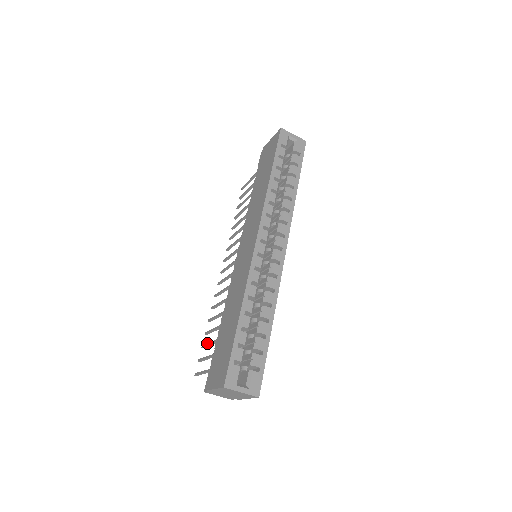
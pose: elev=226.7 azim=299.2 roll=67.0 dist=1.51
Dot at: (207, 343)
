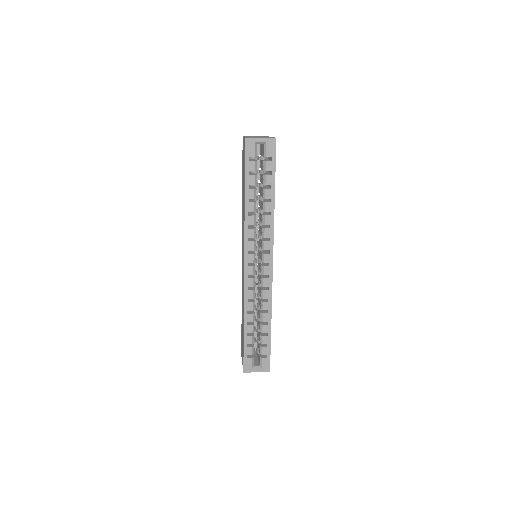
Dot at: occluded
